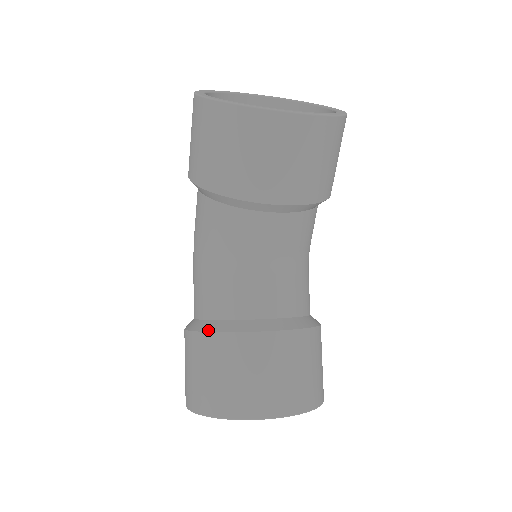
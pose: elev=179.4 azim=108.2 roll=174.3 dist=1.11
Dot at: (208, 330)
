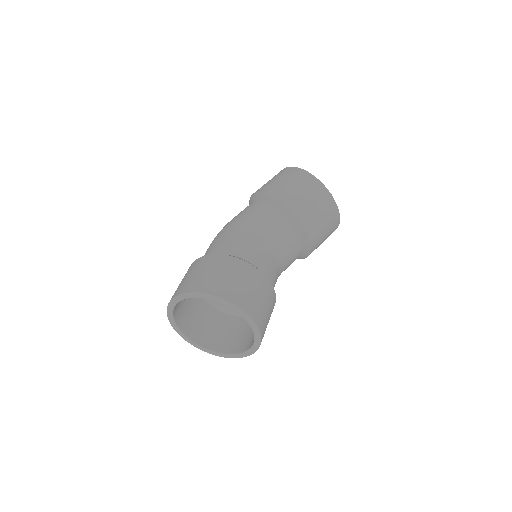
Dot at: occluded
